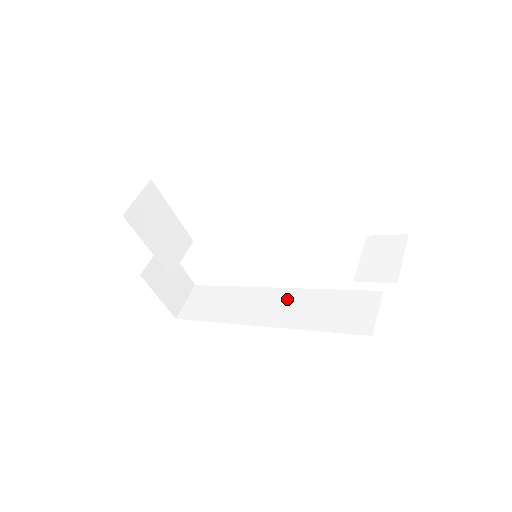
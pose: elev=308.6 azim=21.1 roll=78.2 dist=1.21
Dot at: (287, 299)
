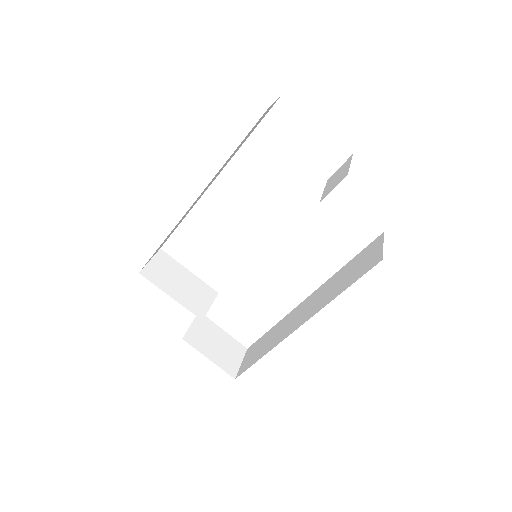
Dot at: (315, 297)
